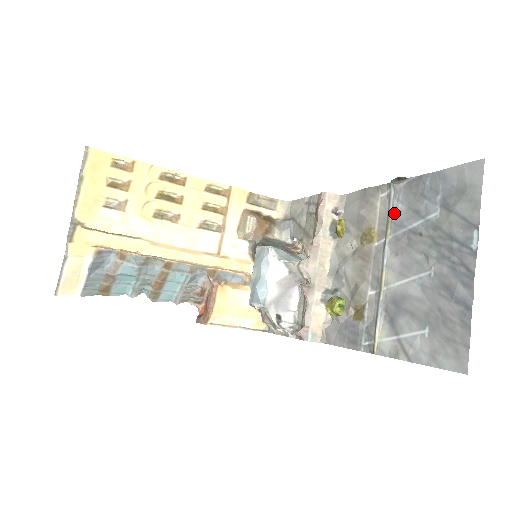
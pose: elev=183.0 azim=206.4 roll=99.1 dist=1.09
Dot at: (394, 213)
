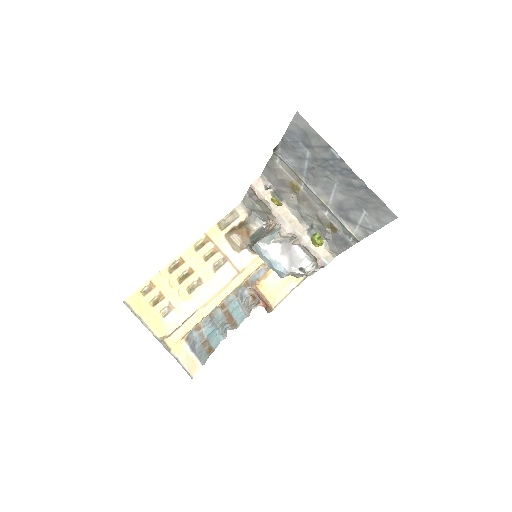
Dot at: (292, 166)
